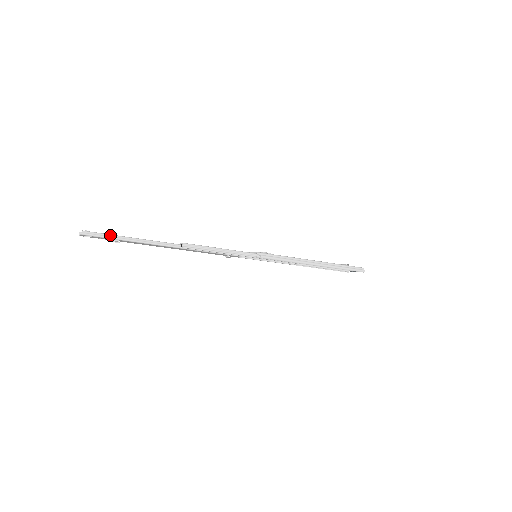
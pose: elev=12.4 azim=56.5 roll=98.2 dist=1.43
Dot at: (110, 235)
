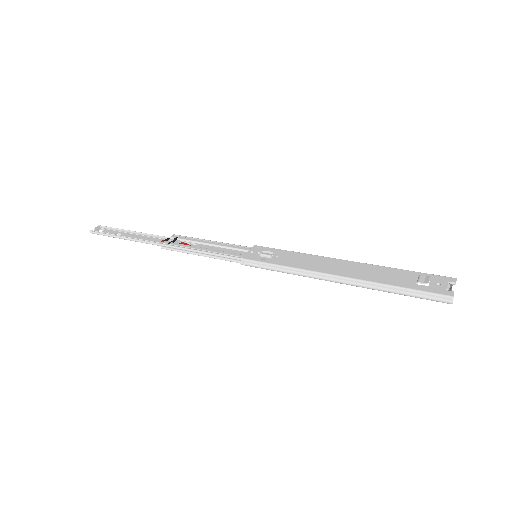
Dot at: (108, 234)
